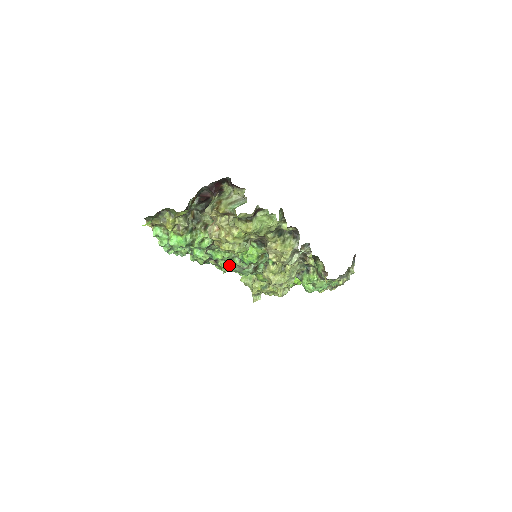
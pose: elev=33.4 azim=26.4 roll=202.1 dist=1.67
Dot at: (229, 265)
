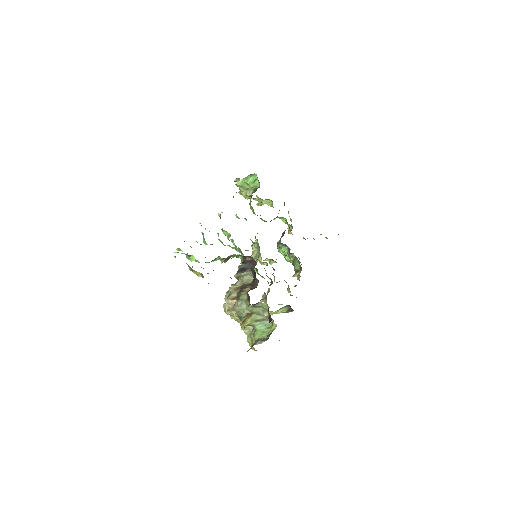
Dot at: (230, 239)
